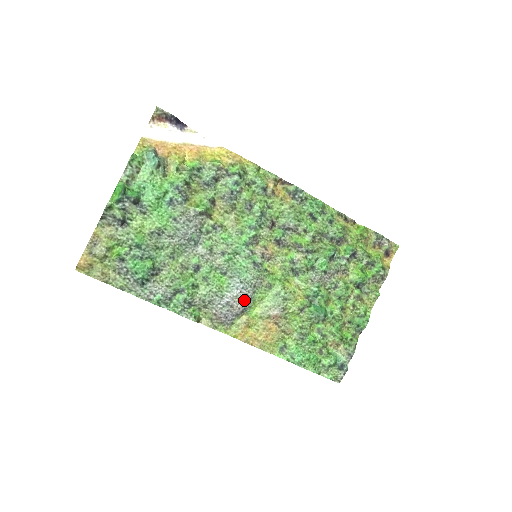
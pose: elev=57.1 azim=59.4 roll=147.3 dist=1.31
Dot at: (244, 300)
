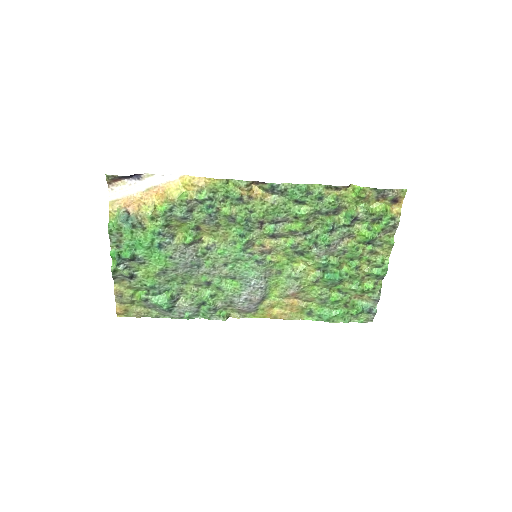
Dot at: (259, 292)
